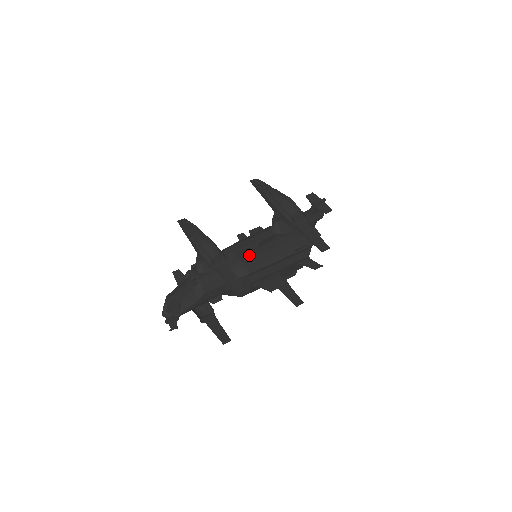
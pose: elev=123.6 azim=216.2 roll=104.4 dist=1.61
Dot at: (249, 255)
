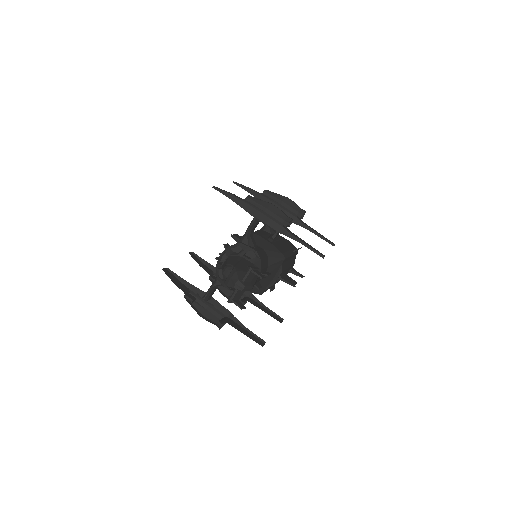
Dot at: (274, 242)
